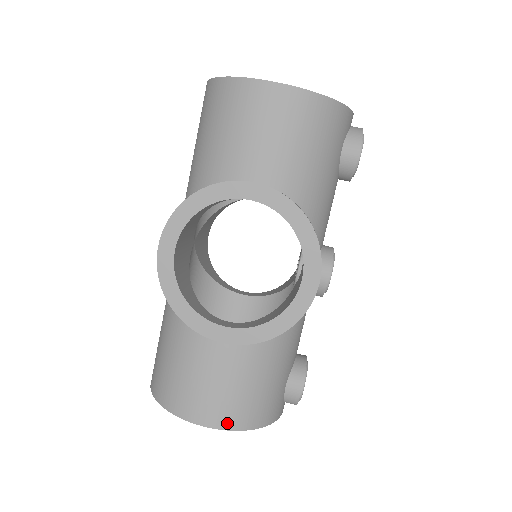
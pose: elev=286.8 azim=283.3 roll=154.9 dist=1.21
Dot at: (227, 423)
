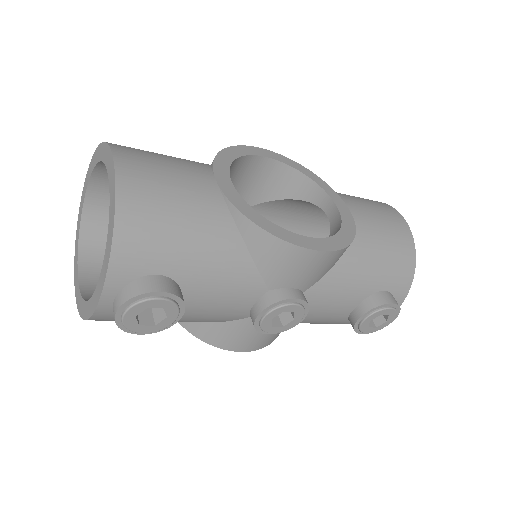
Dot at: (126, 181)
